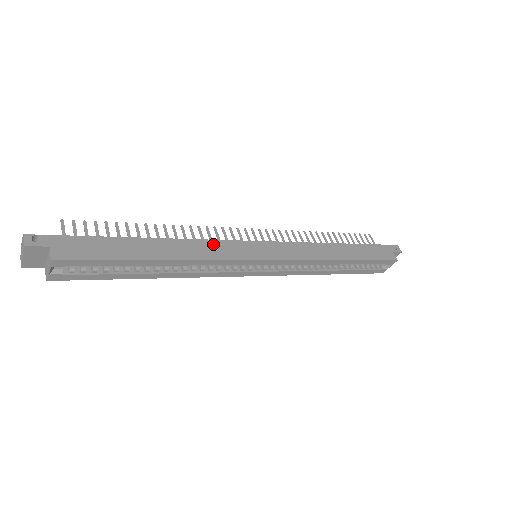
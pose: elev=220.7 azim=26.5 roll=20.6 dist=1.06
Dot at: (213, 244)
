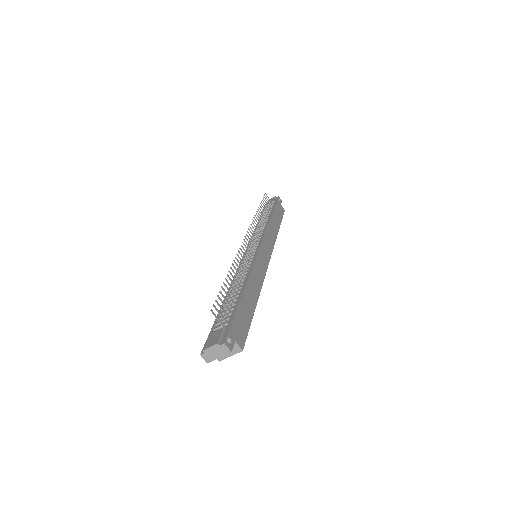
Dot at: (256, 268)
